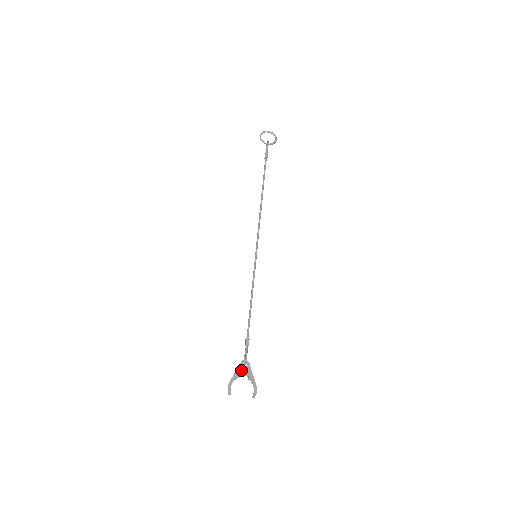
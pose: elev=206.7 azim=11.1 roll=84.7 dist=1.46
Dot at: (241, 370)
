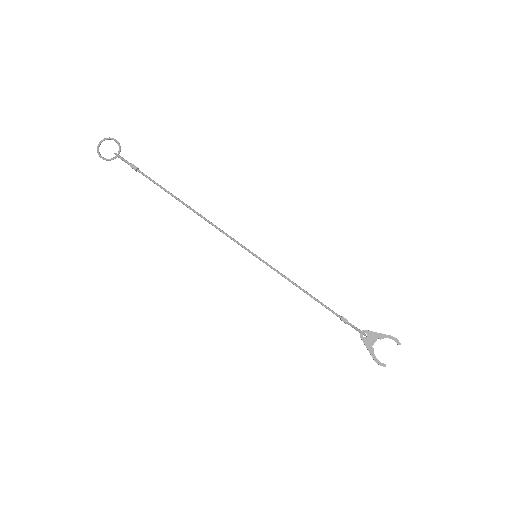
Dot at: (368, 342)
